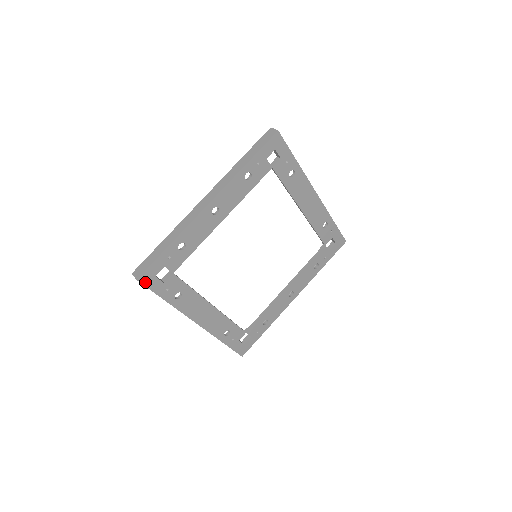
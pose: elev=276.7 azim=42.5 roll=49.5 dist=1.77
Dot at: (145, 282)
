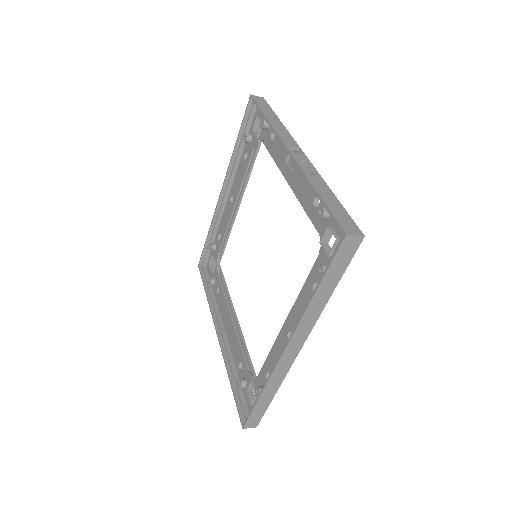
Dot at: occluded
